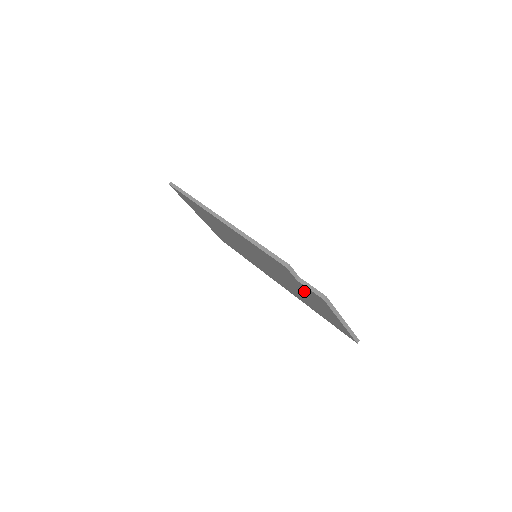
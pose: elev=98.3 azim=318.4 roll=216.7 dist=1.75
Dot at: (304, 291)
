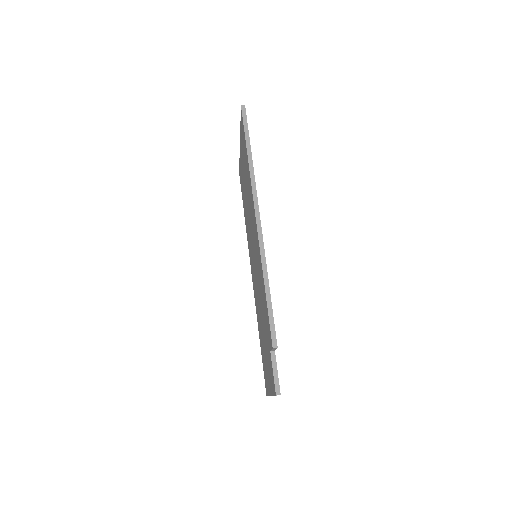
Dot at: (267, 348)
